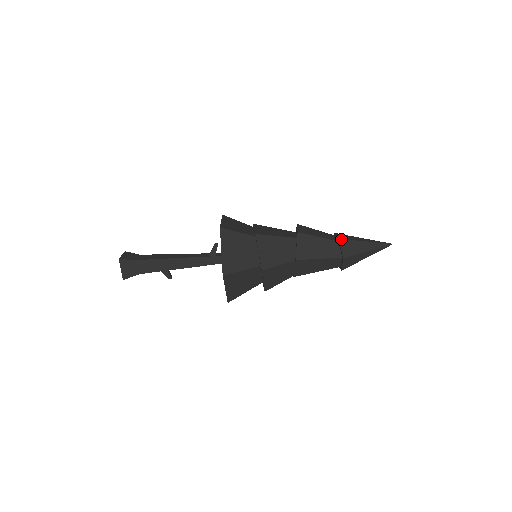
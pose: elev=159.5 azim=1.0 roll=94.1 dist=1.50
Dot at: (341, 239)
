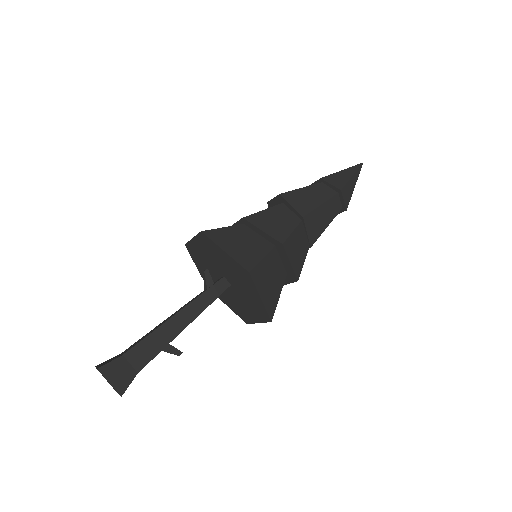
Dot at: (322, 178)
